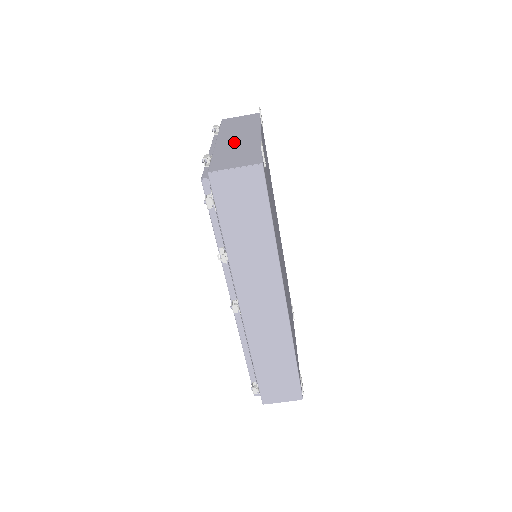
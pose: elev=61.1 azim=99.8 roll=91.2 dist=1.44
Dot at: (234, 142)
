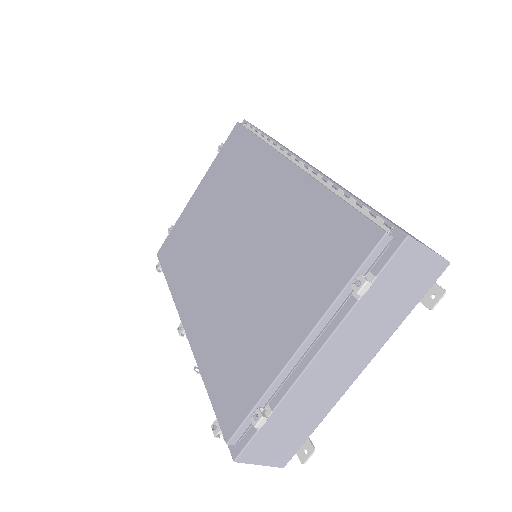
Dot at: (320, 384)
